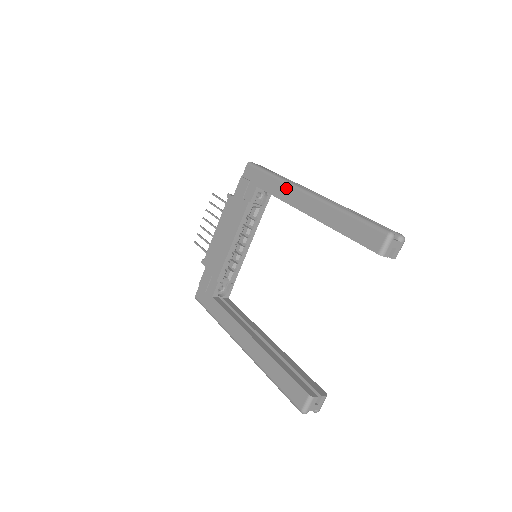
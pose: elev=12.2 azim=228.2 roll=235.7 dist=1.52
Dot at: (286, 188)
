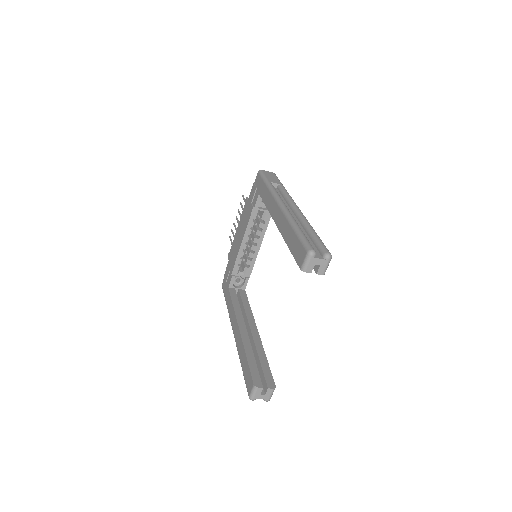
Dot at: (270, 198)
